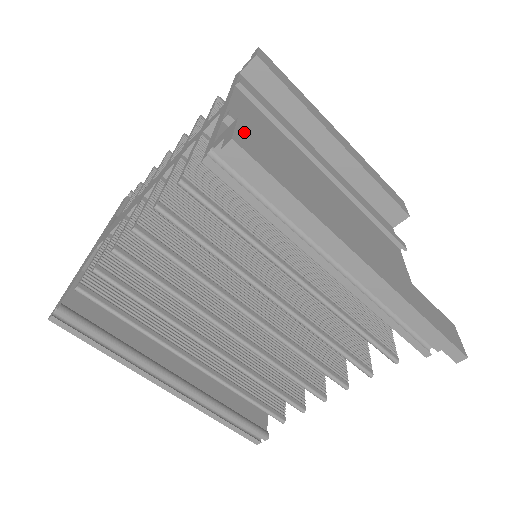
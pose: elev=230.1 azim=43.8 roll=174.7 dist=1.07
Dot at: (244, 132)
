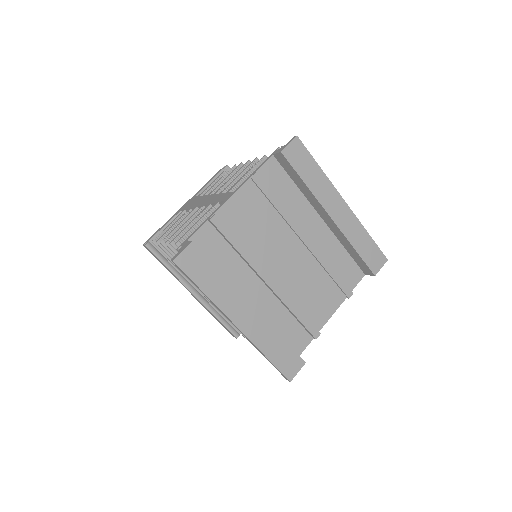
Dot at: (189, 252)
